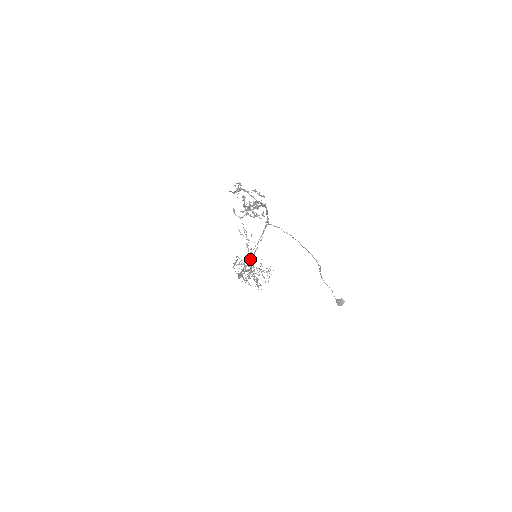
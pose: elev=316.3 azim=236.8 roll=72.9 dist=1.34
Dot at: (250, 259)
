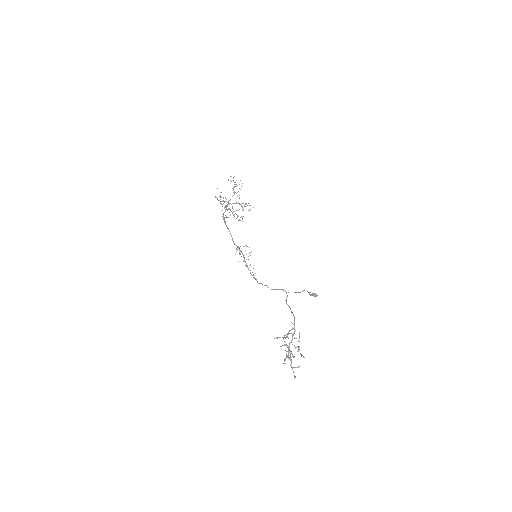
Dot at: occluded
